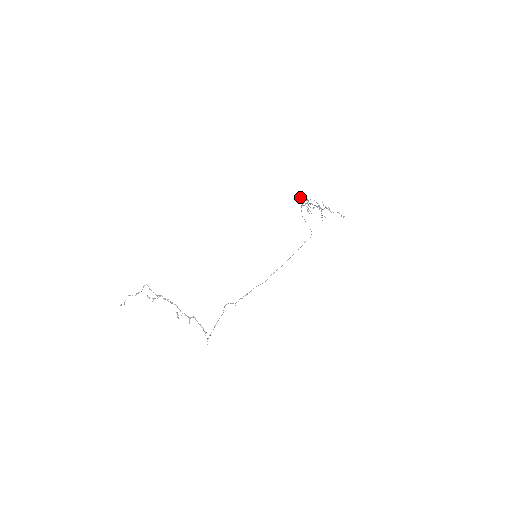
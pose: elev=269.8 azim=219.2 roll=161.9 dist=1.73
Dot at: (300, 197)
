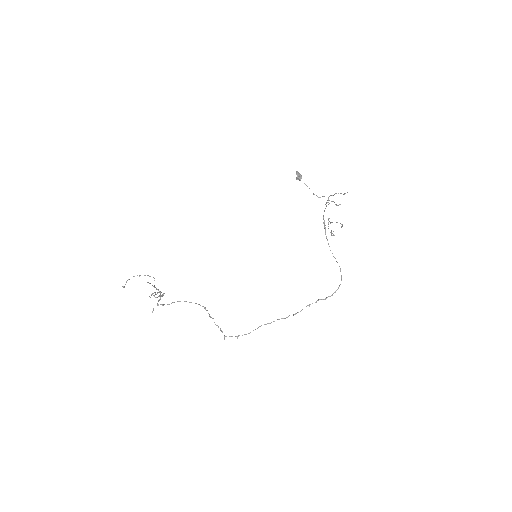
Dot at: (298, 175)
